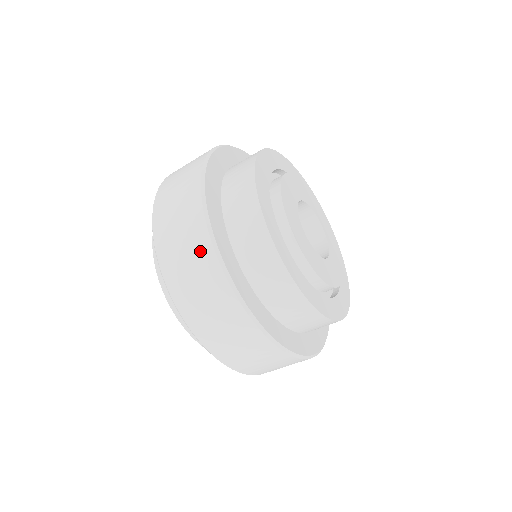
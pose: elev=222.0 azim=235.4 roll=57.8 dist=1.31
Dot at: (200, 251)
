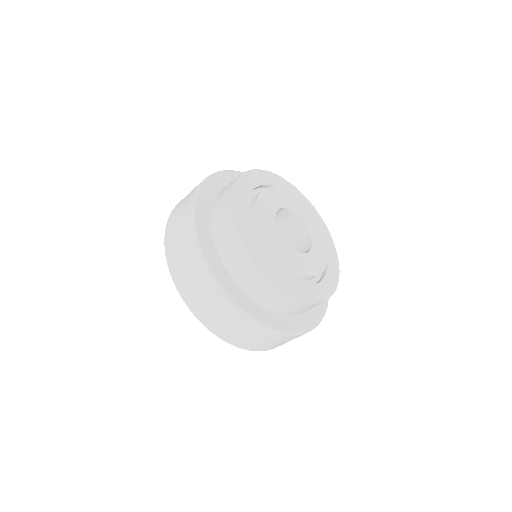
Dot at: (194, 261)
